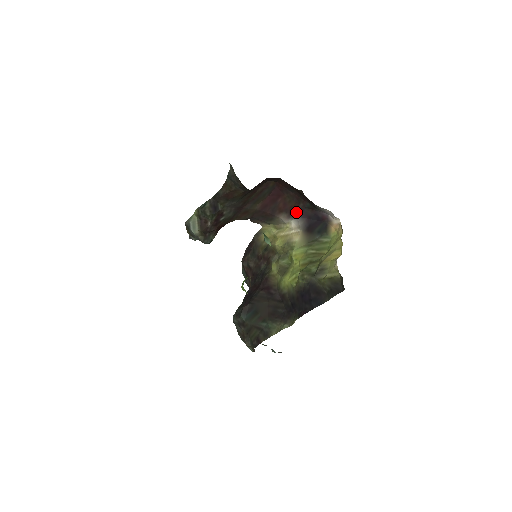
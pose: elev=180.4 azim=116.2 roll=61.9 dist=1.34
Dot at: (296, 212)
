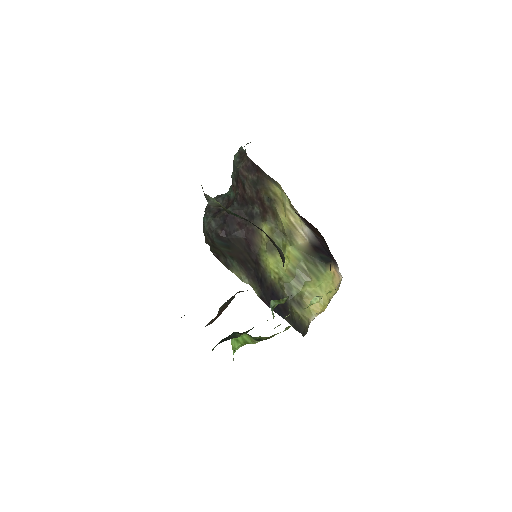
Dot at: (316, 234)
